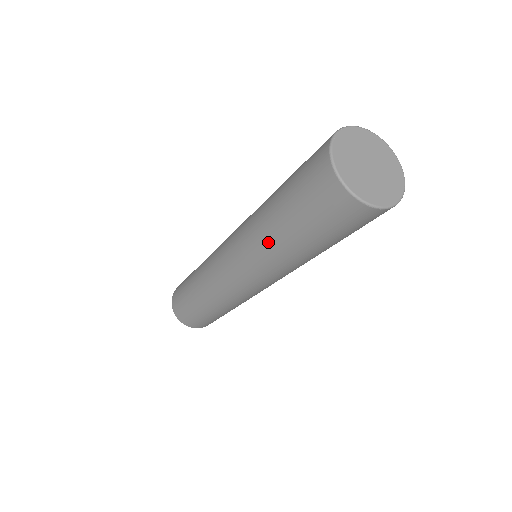
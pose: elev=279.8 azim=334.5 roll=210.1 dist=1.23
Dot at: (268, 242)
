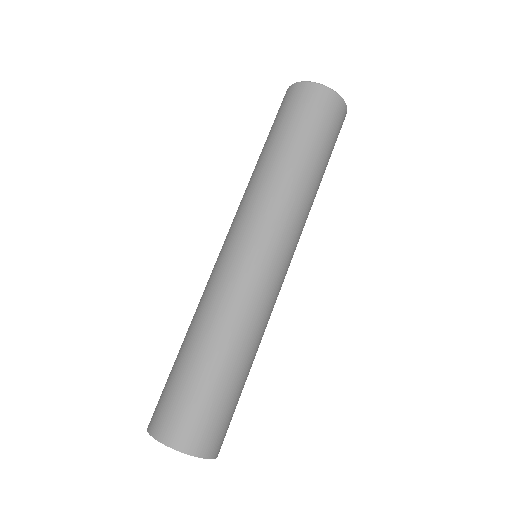
Dot at: (283, 175)
